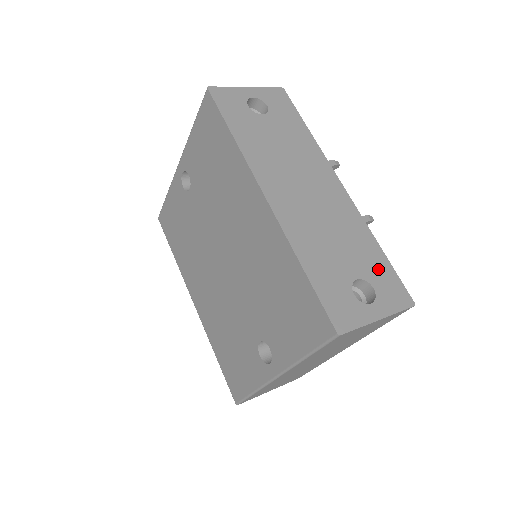
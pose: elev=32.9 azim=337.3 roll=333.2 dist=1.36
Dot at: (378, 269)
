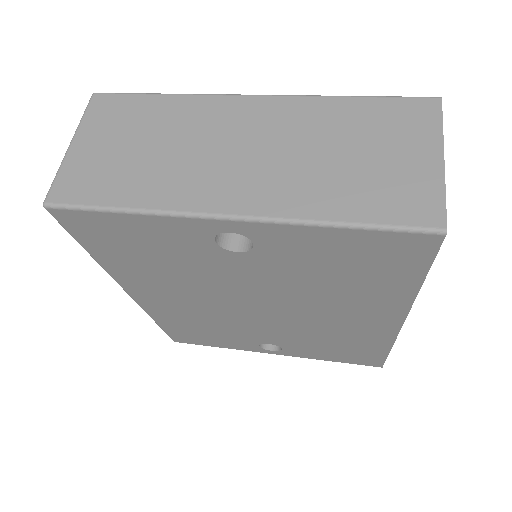
Dot at: occluded
